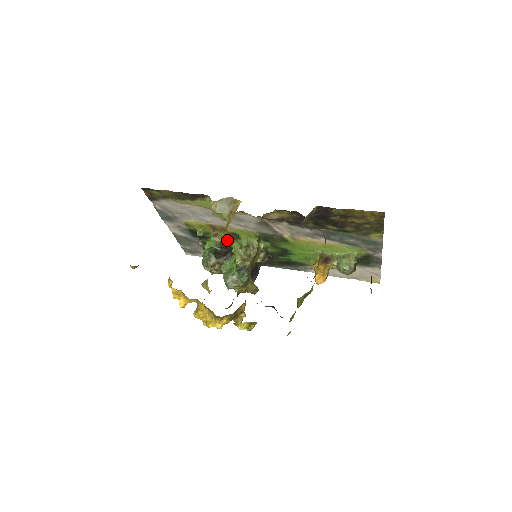
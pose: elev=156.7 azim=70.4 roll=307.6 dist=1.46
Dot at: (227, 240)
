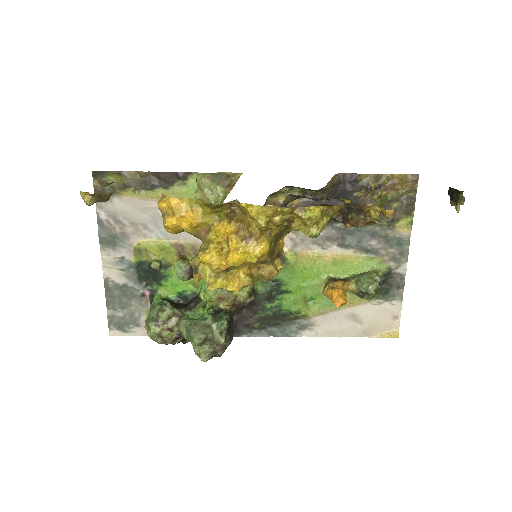
Dot at: occluded
